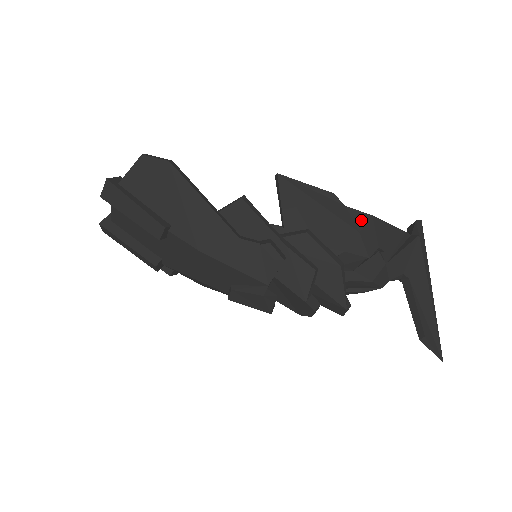
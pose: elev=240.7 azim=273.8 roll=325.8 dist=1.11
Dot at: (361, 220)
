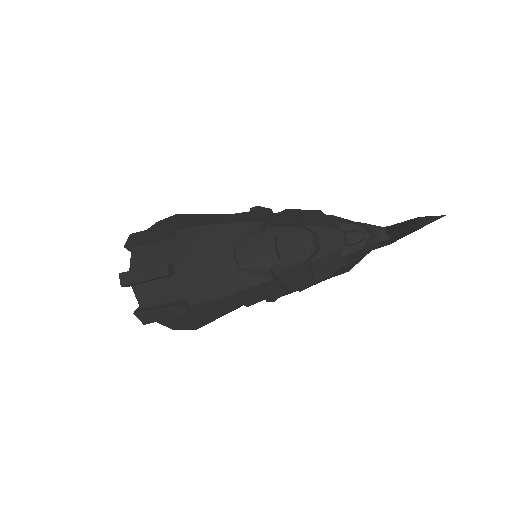
Dot at: occluded
